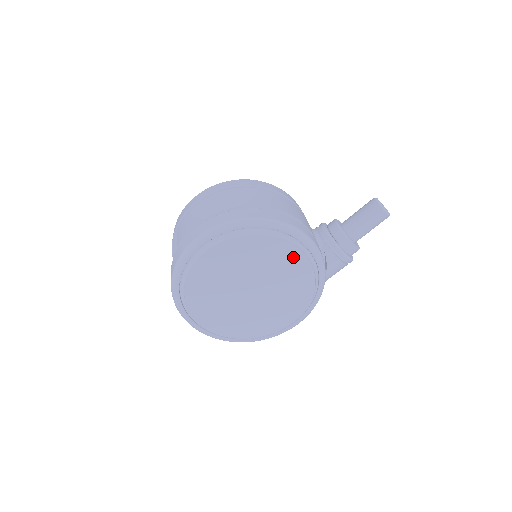
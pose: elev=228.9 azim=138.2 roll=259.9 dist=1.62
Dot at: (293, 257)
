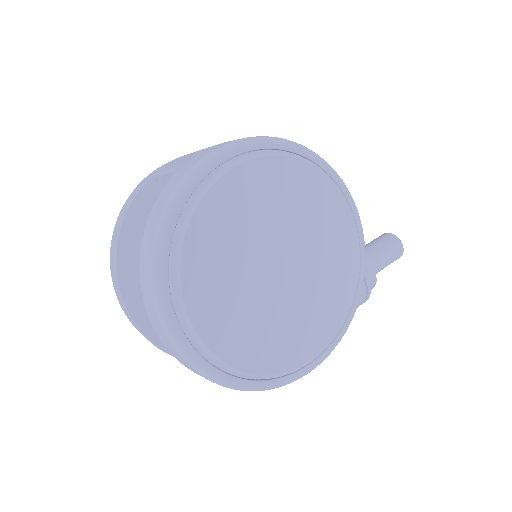
Dot at: (344, 230)
